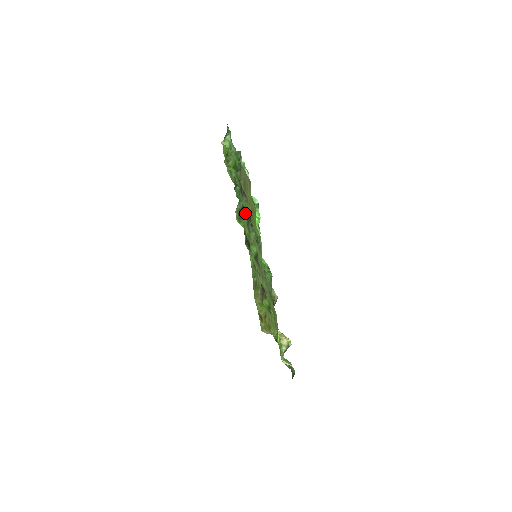
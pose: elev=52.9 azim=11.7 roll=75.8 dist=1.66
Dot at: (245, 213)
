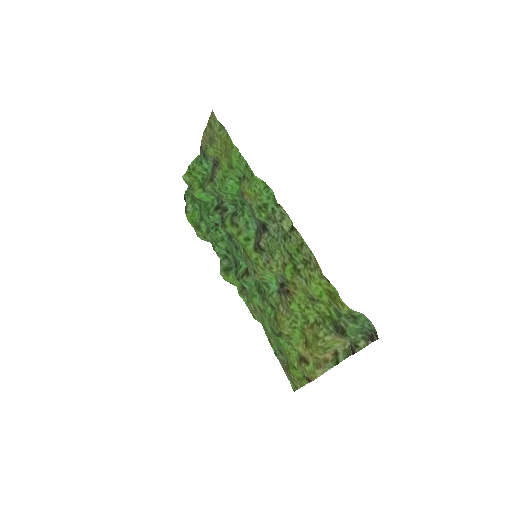
Dot at: (226, 221)
